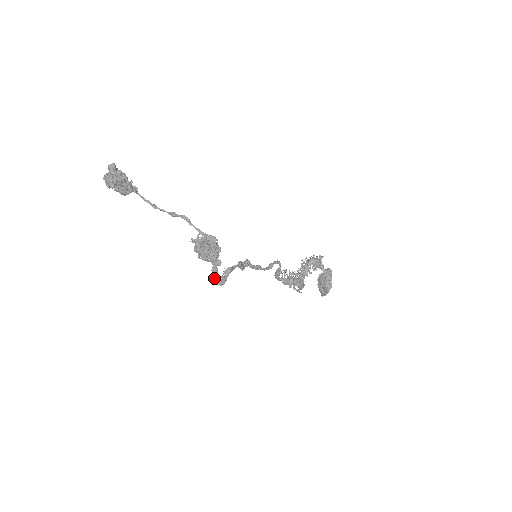
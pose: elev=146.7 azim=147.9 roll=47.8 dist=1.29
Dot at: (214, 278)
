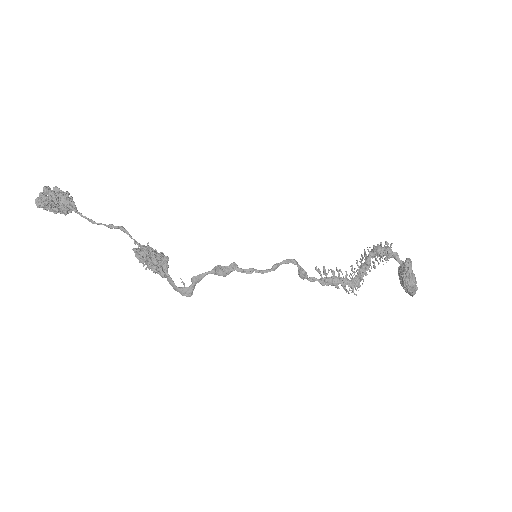
Dot at: (175, 289)
